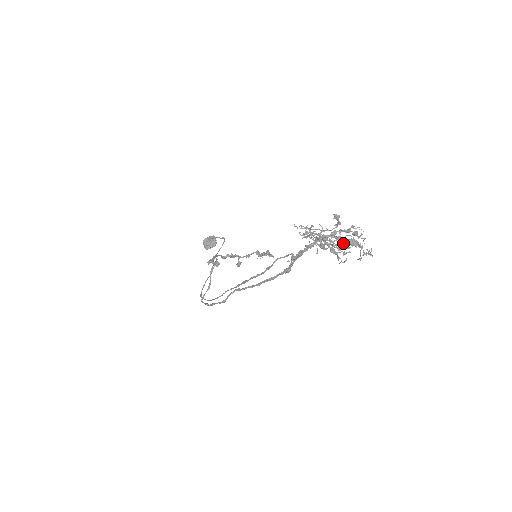
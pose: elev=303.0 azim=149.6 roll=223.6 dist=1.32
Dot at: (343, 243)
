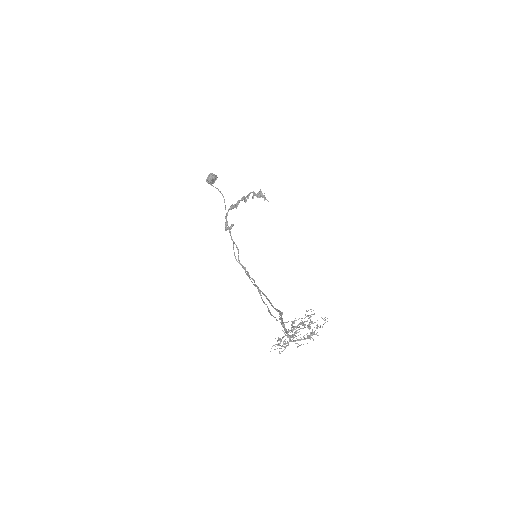
Dot at: occluded
